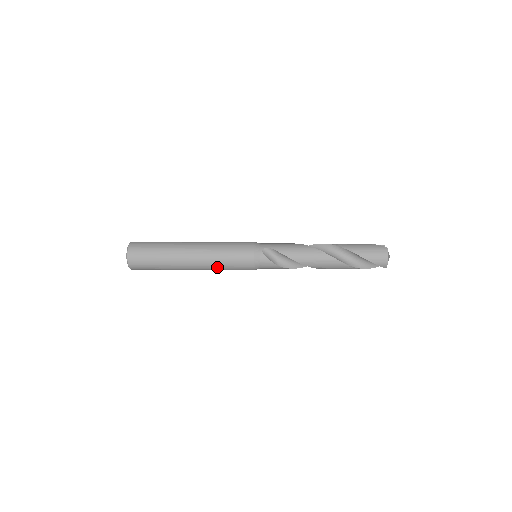
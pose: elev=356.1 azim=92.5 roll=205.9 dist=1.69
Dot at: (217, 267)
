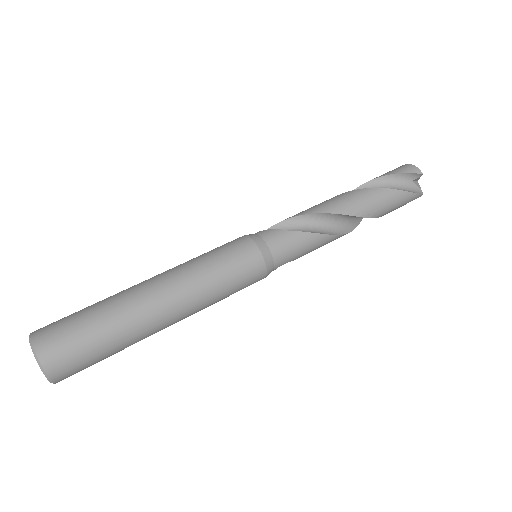
Dot at: occluded
